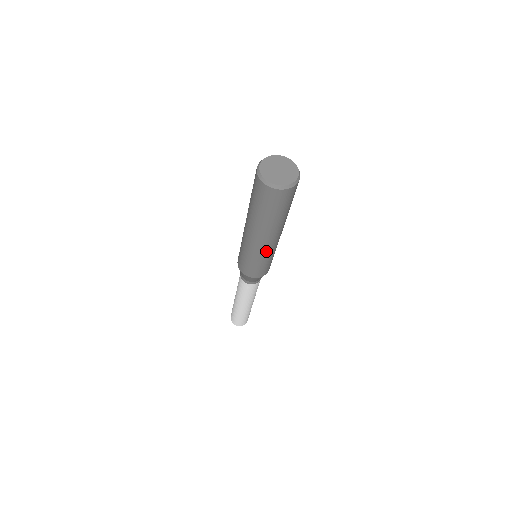
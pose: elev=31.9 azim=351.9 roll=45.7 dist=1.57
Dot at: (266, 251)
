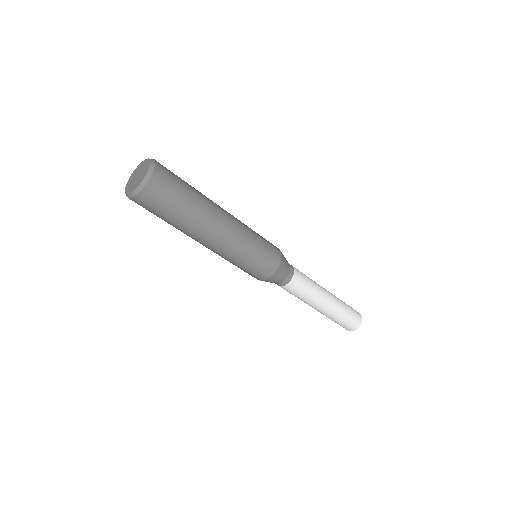
Dot at: (238, 238)
